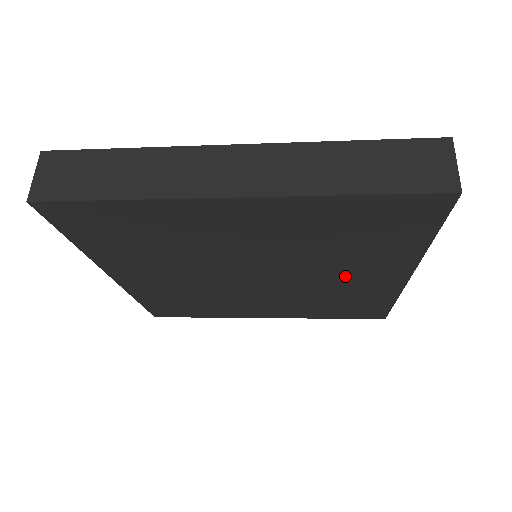
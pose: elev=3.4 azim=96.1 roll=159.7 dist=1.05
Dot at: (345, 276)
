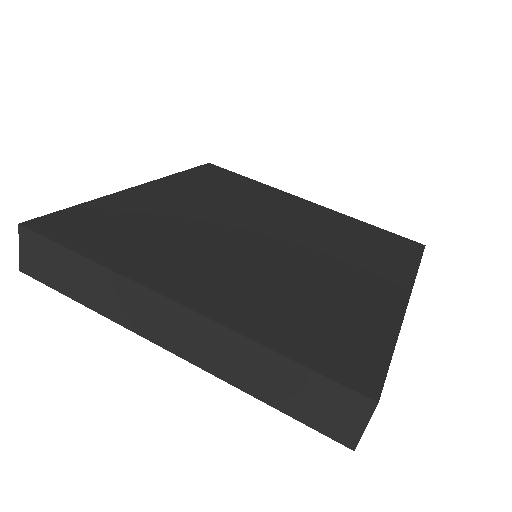
Dot at: occluded
